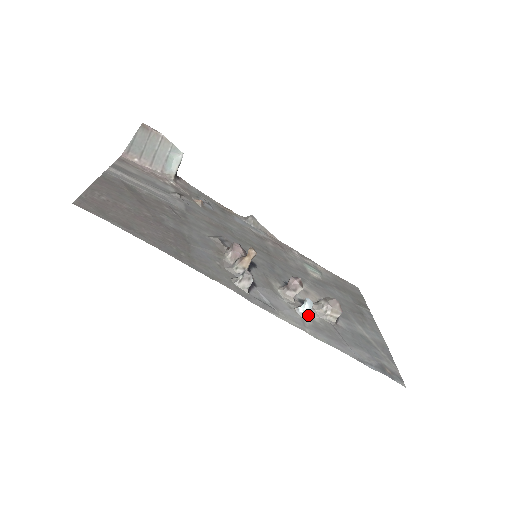
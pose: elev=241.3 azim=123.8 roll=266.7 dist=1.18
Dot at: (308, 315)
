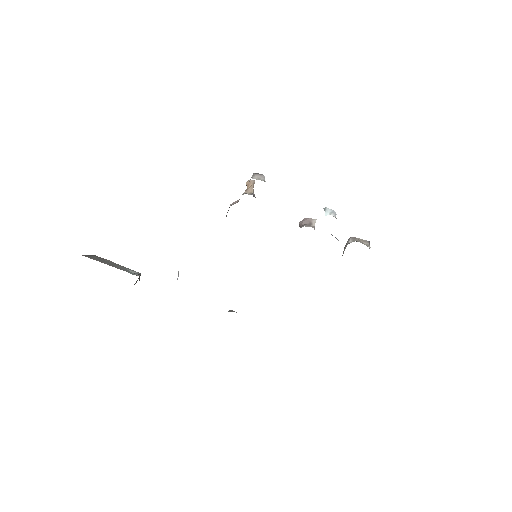
Dot at: occluded
